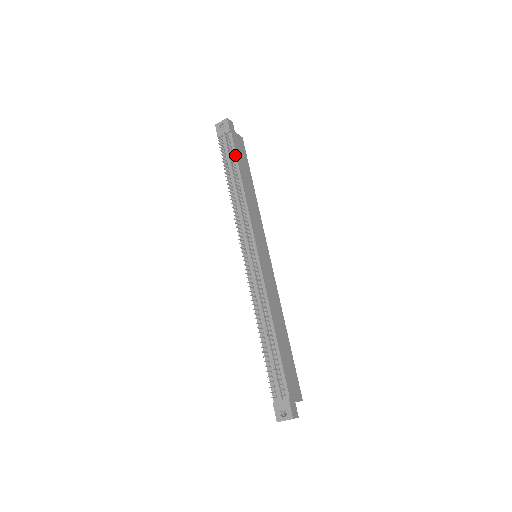
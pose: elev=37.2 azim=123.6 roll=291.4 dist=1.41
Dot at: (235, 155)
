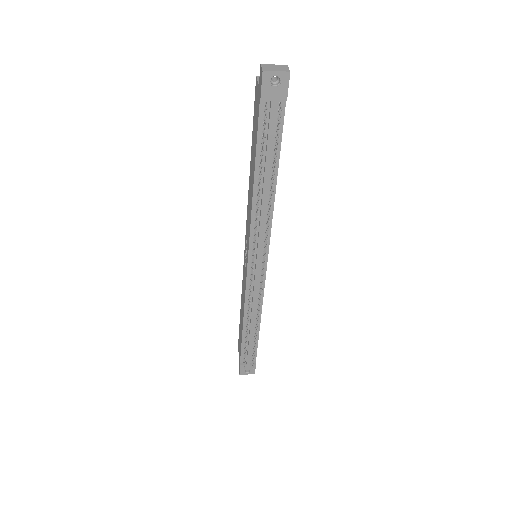
Dot at: (280, 142)
